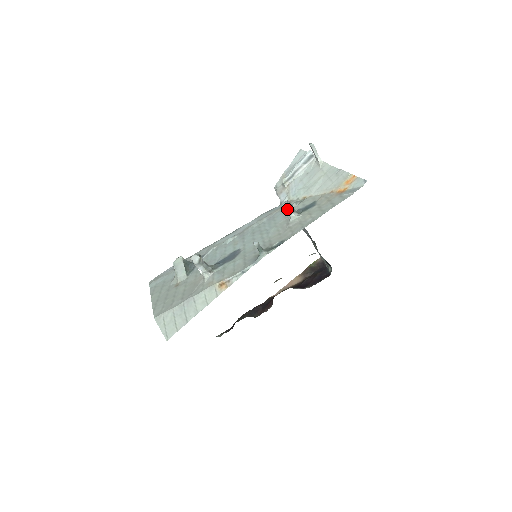
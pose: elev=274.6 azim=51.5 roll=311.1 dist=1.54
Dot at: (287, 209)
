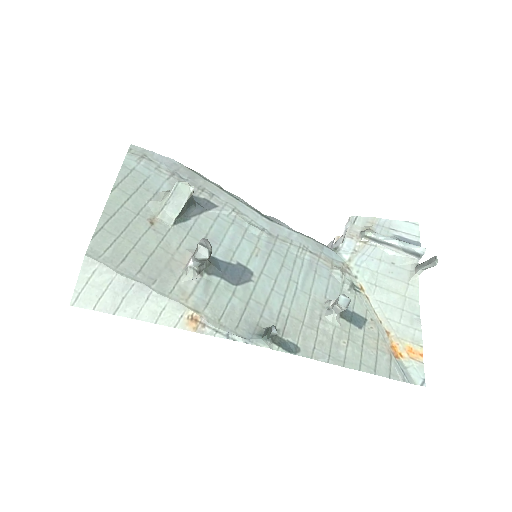
Dot at: (339, 306)
